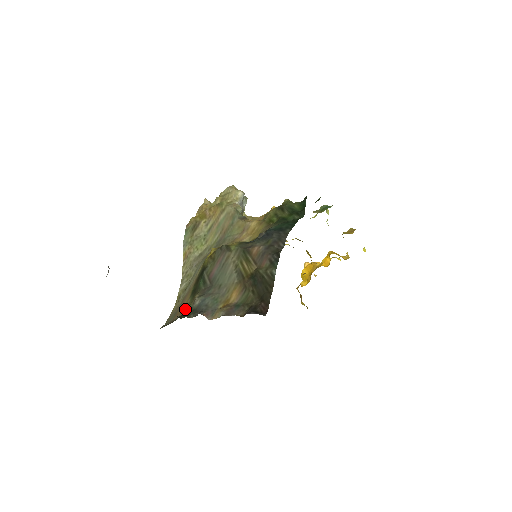
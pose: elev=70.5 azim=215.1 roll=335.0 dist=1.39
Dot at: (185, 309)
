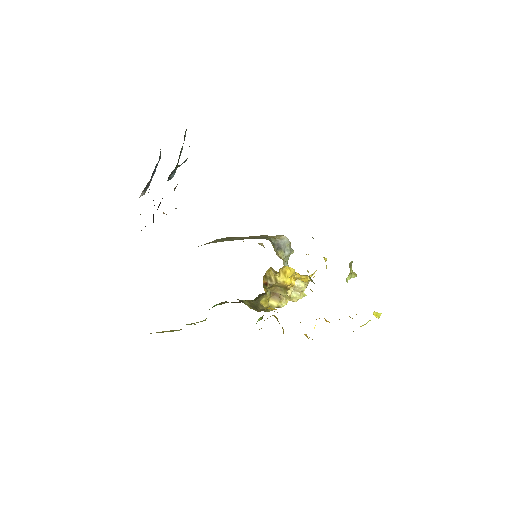
Dot at: occluded
